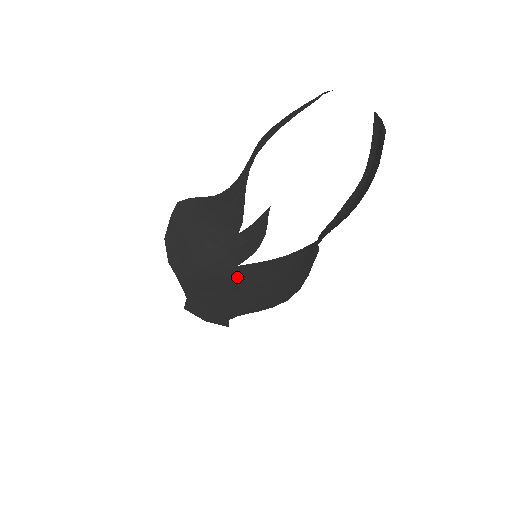
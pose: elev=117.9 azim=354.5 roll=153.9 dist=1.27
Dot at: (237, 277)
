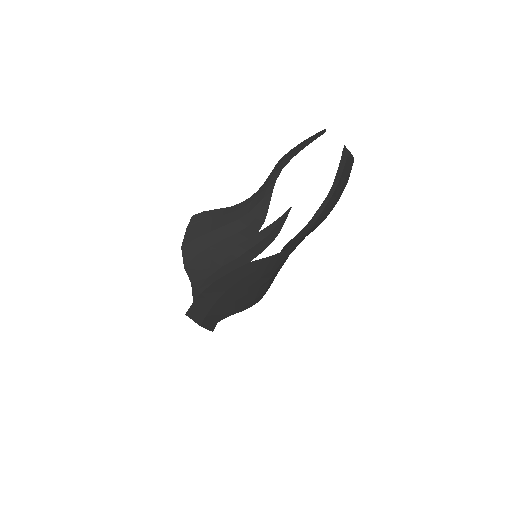
Dot at: (245, 273)
